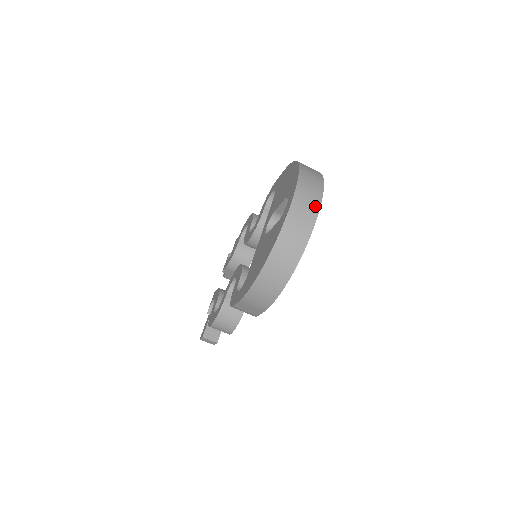
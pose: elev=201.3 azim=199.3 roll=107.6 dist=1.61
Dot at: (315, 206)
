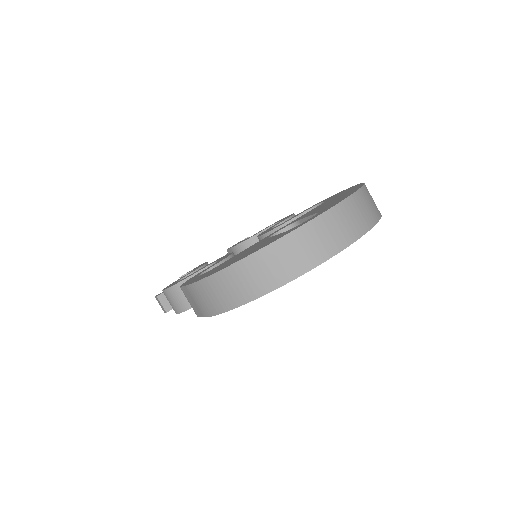
Dot at: (338, 244)
